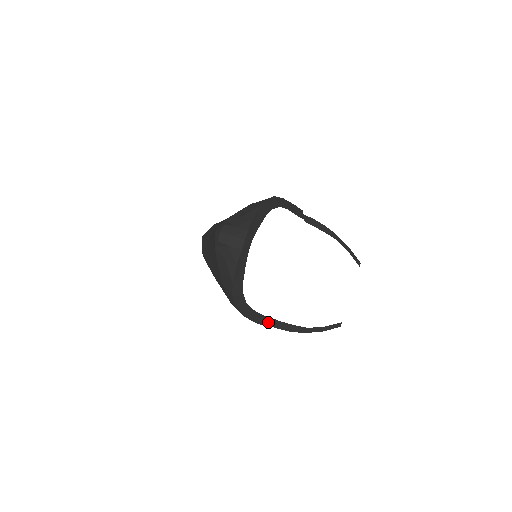
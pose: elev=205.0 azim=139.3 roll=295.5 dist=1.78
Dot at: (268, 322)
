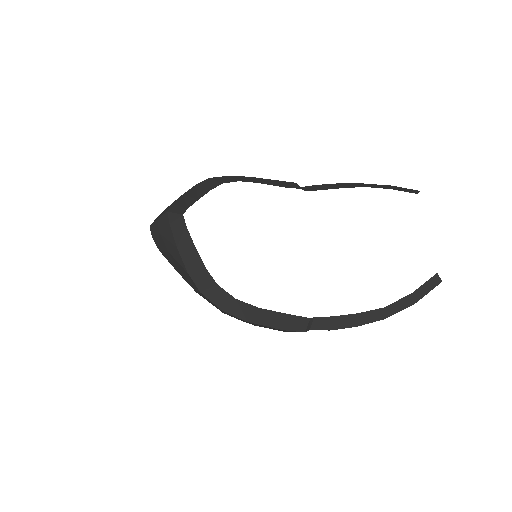
Dot at: (312, 326)
